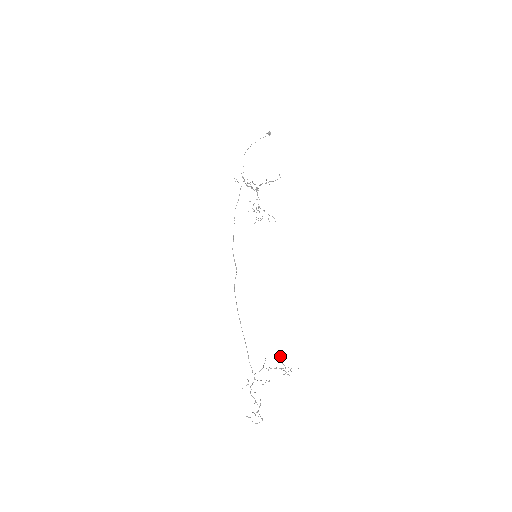
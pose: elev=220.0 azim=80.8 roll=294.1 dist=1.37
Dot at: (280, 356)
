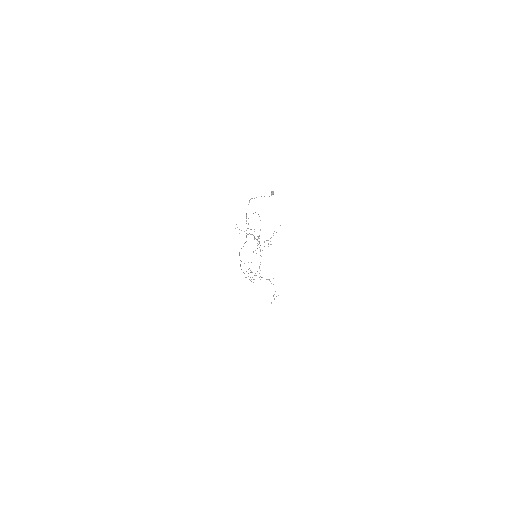
Dot at: (271, 303)
